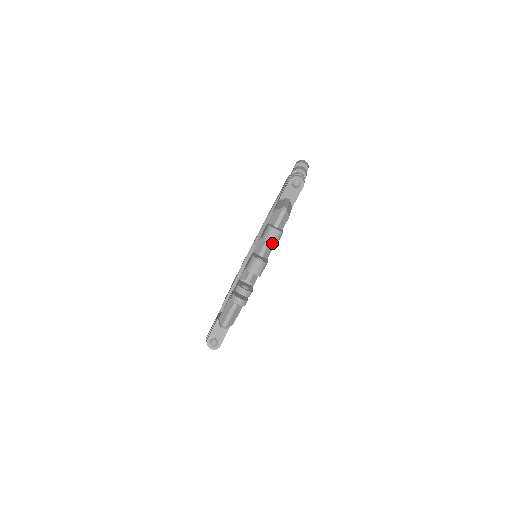
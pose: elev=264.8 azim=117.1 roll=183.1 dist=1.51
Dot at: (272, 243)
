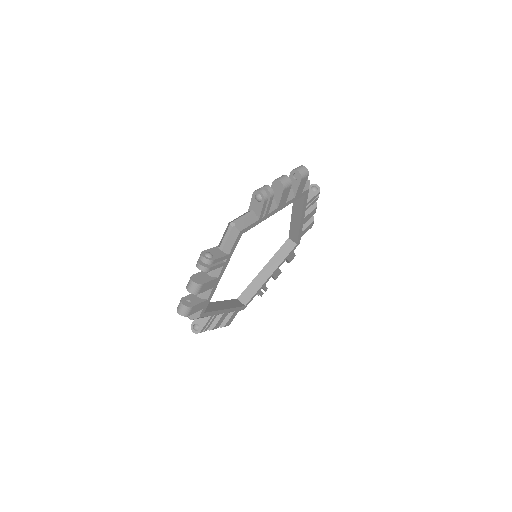
Dot at: (300, 172)
